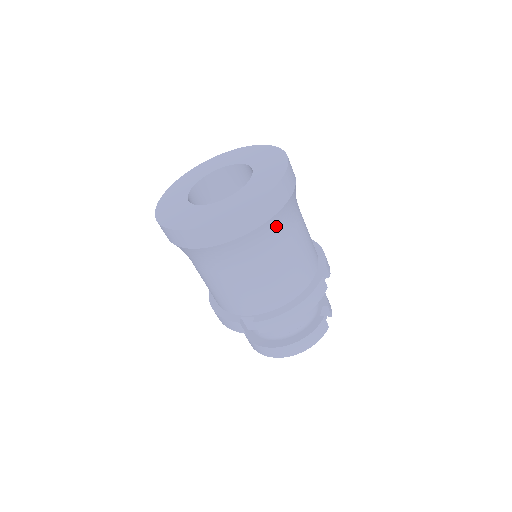
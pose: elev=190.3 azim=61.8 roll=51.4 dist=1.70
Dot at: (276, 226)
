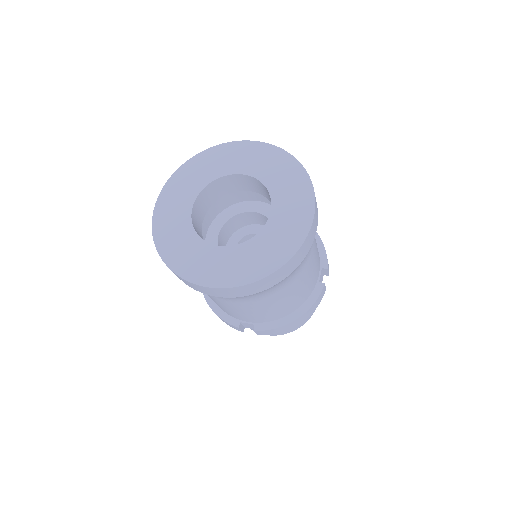
Dot at: (295, 270)
